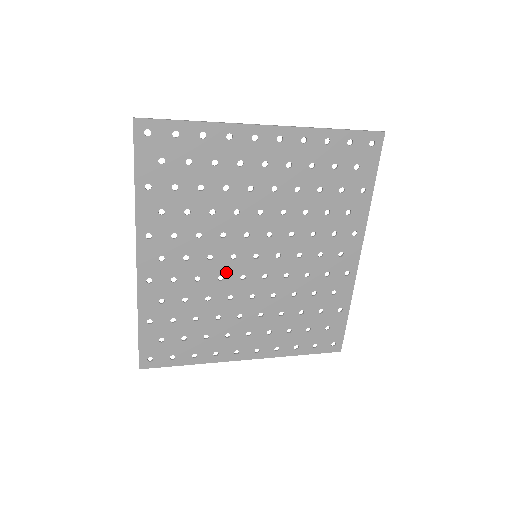
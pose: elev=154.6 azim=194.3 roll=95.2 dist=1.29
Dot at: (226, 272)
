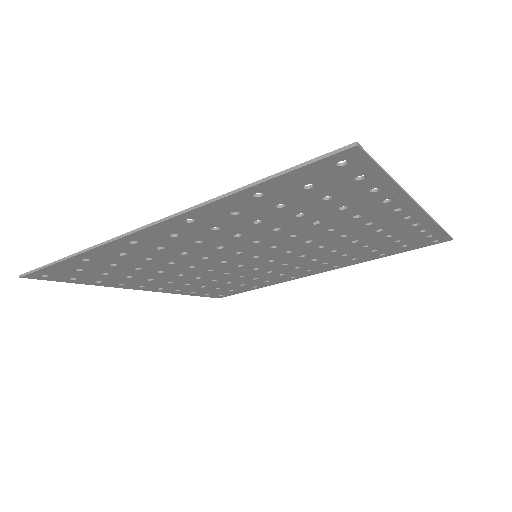
Dot at: (216, 256)
